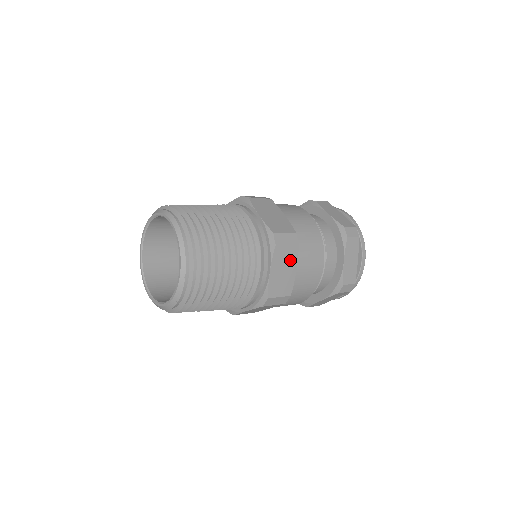
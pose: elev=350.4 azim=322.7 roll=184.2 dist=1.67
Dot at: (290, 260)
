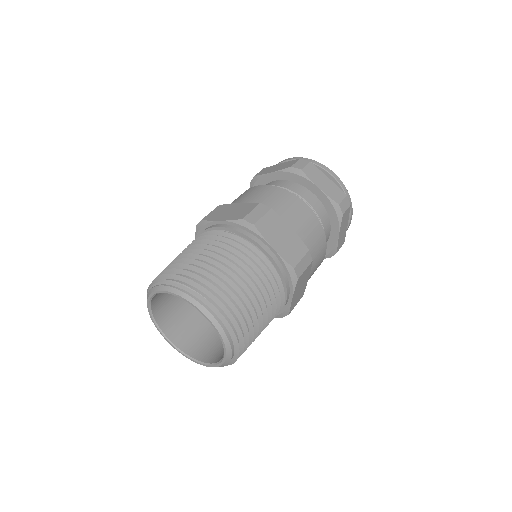
Dot at: (306, 276)
